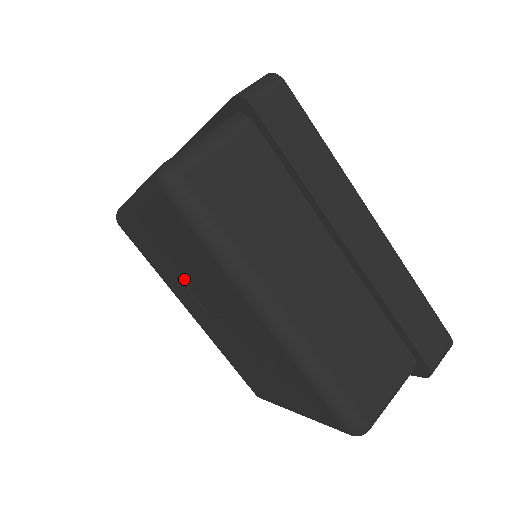
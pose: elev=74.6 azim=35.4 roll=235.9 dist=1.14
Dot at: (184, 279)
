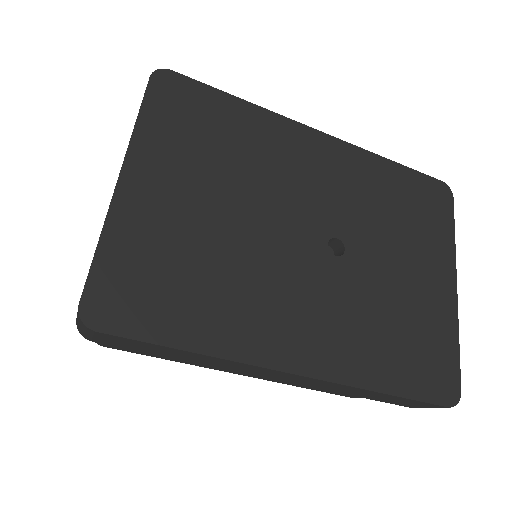
Dot at: occluded
